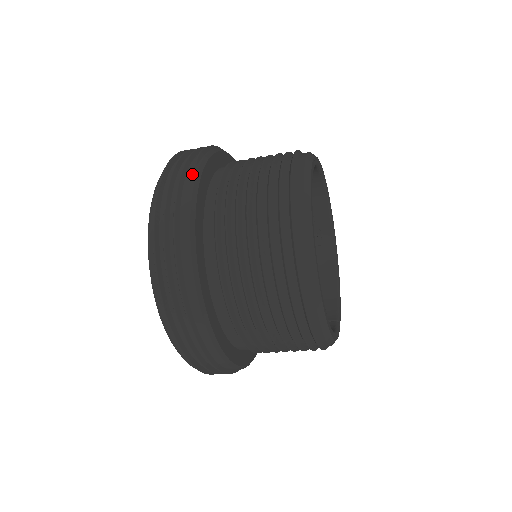
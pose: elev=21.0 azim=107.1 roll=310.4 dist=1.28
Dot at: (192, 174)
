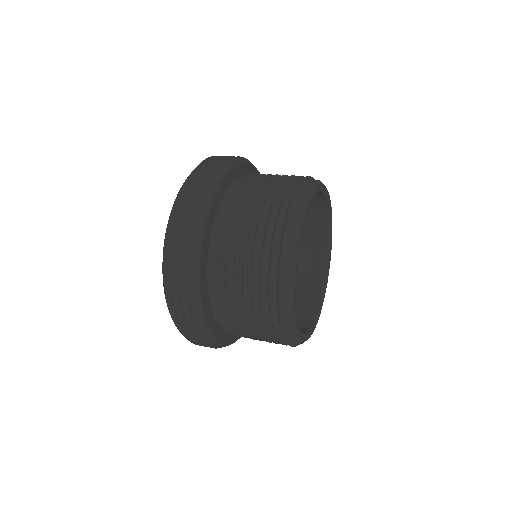
Dot at: (219, 172)
